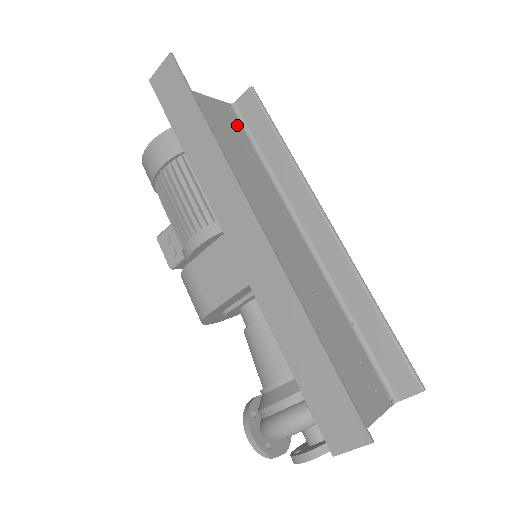
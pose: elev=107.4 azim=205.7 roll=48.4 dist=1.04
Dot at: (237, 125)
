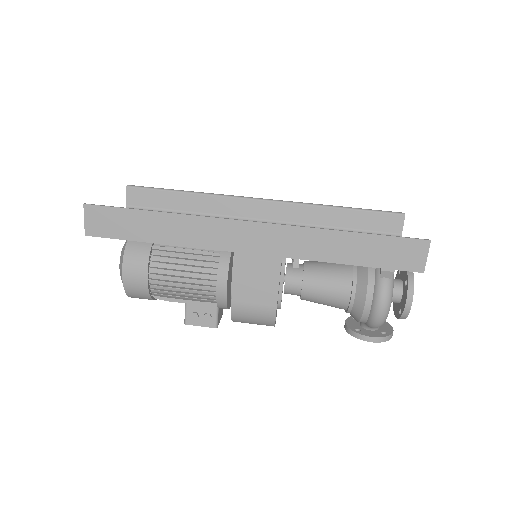
Dot at: occluded
